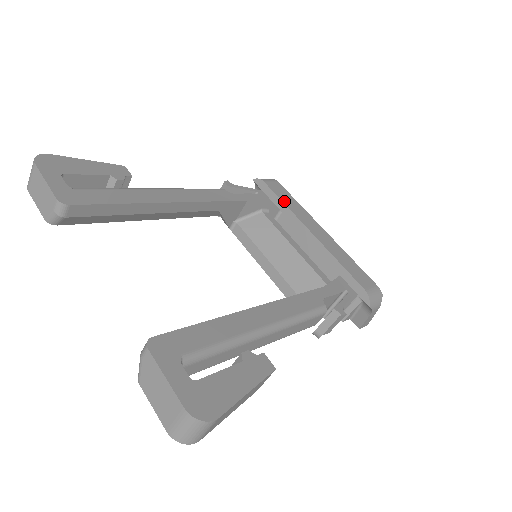
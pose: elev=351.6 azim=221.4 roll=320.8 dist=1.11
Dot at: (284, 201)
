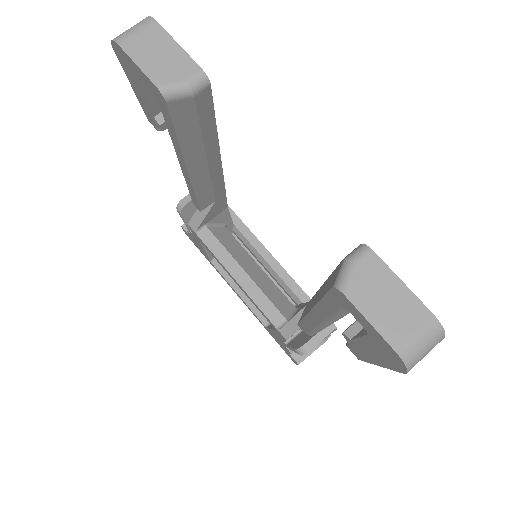
Dot at: (244, 224)
